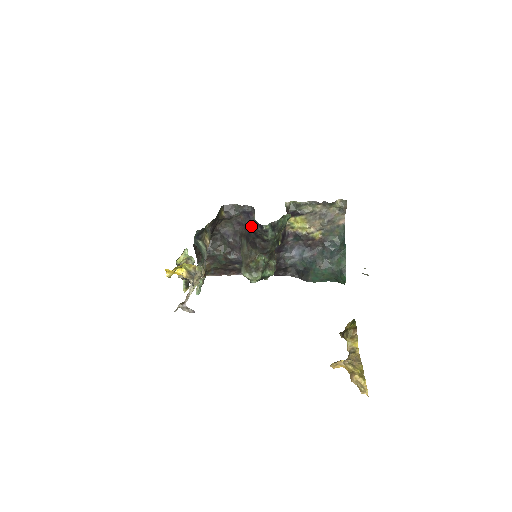
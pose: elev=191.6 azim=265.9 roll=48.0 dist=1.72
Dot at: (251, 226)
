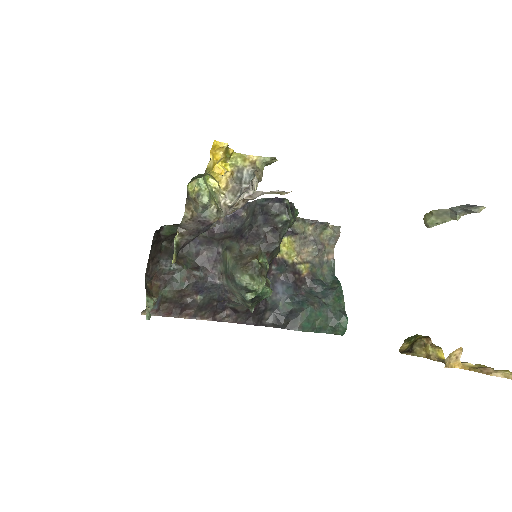
Dot at: (255, 210)
